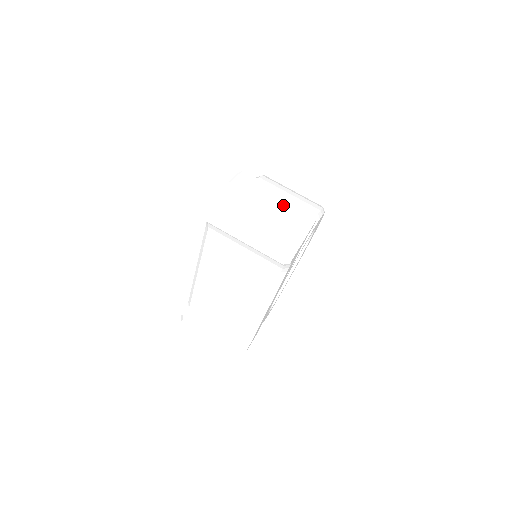
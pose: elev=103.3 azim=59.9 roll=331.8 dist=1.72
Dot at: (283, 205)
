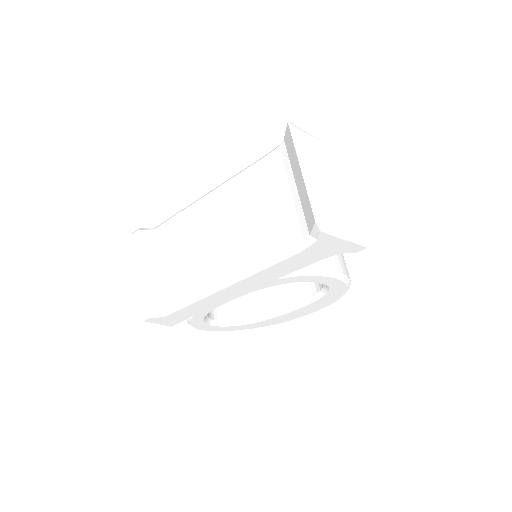
Dot at: (353, 204)
